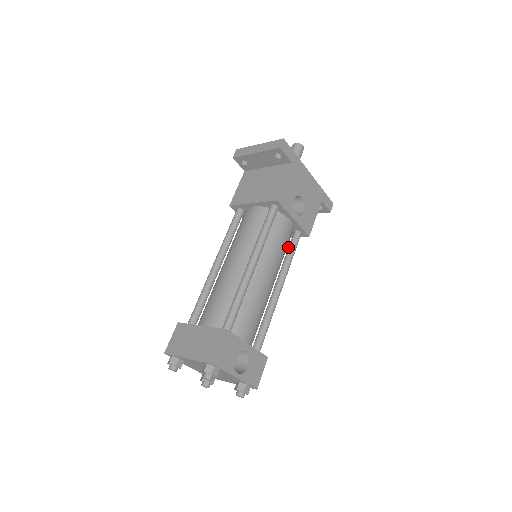
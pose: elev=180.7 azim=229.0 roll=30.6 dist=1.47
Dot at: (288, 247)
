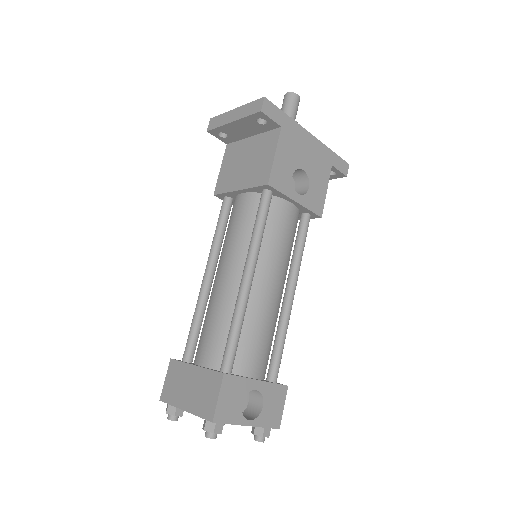
Dot at: occluded
